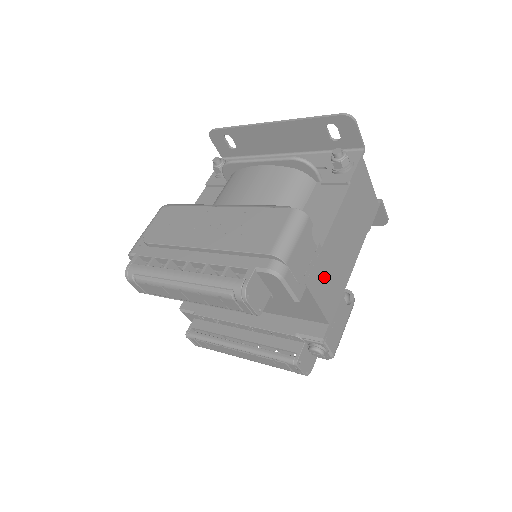
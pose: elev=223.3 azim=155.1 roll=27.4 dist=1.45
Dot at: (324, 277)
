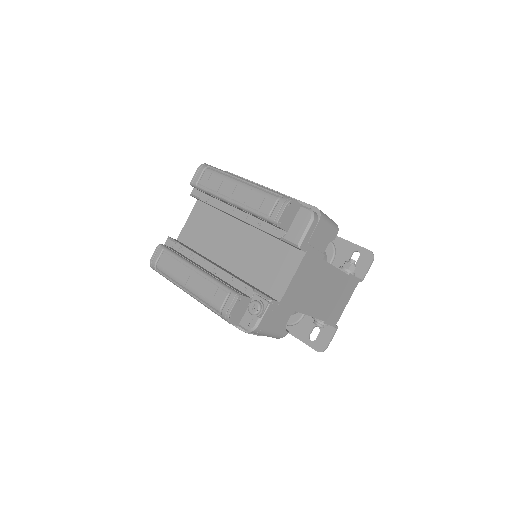
Dot at: (307, 274)
